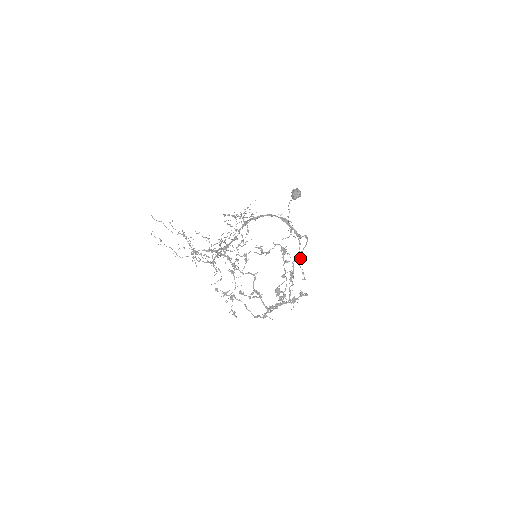
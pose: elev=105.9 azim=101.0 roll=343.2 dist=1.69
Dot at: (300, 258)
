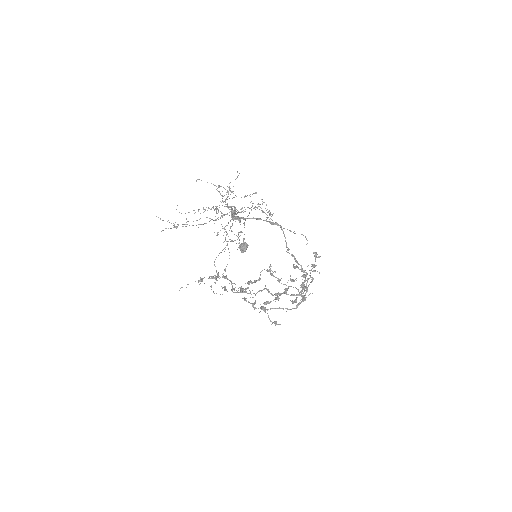
Dot at: occluded
